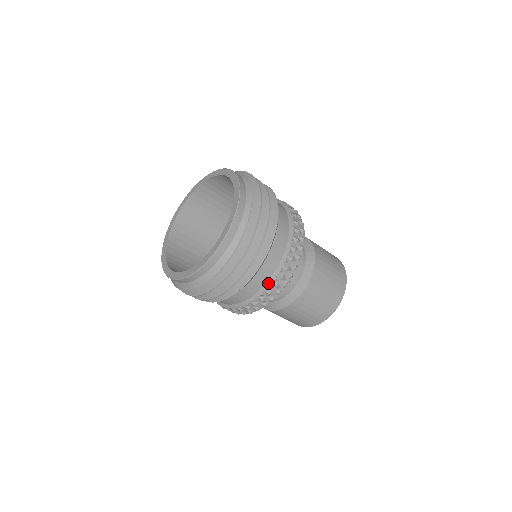
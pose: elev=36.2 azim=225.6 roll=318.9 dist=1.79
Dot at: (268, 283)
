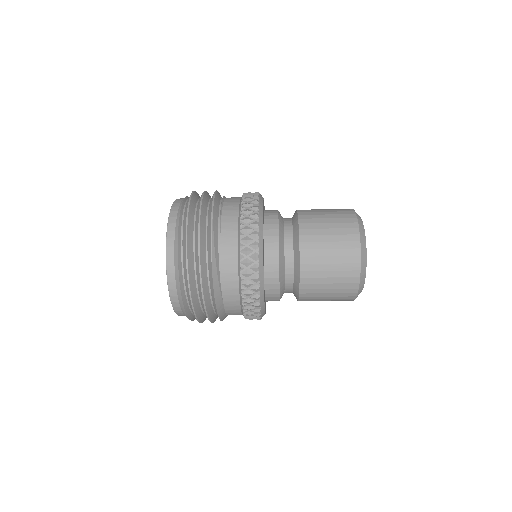
Dot at: (240, 294)
